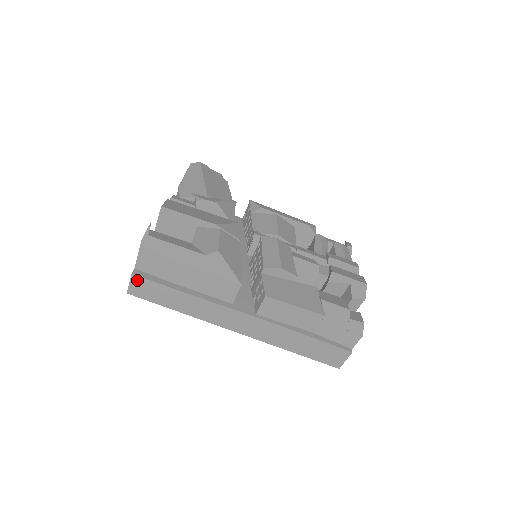
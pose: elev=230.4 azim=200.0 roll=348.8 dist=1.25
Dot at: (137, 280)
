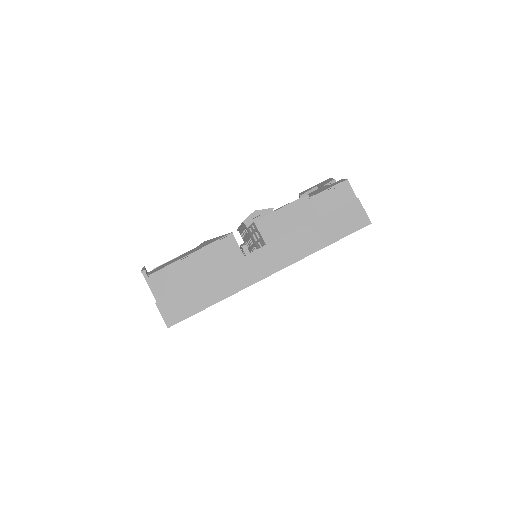
Dot at: (164, 306)
